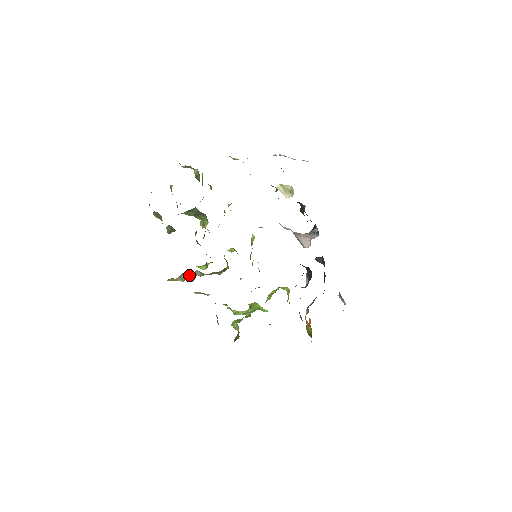
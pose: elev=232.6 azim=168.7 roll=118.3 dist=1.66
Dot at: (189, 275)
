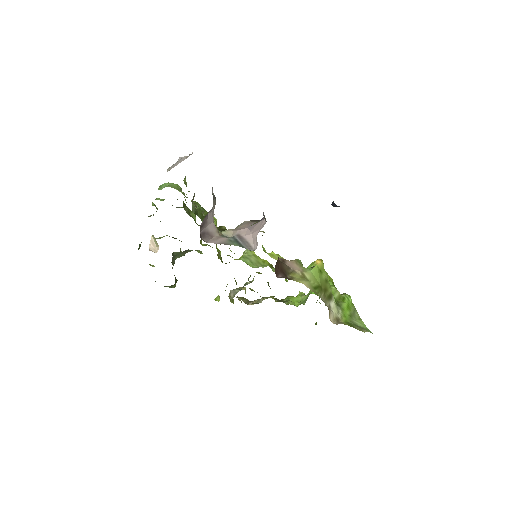
Dot at: occluded
